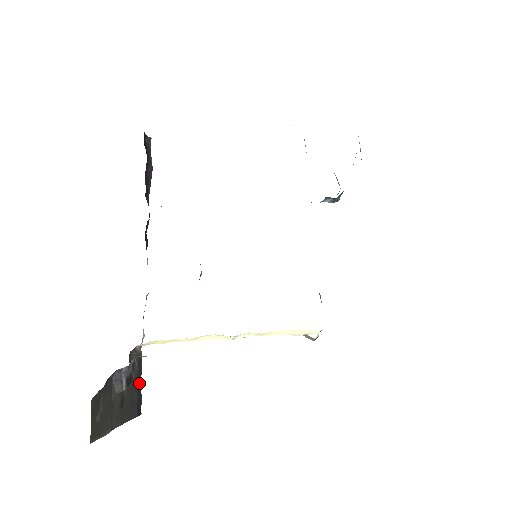
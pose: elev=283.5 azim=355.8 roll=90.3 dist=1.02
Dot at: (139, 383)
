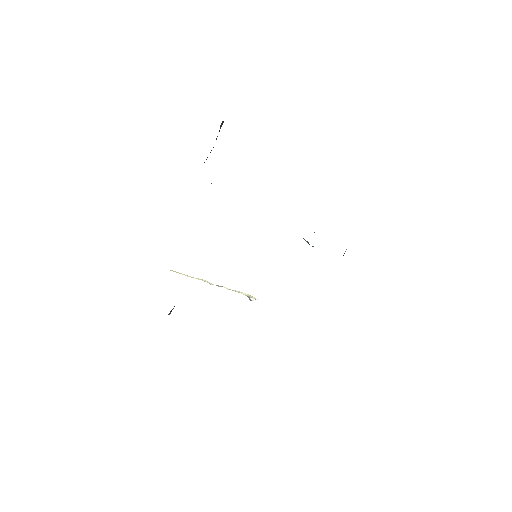
Dot at: occluded
